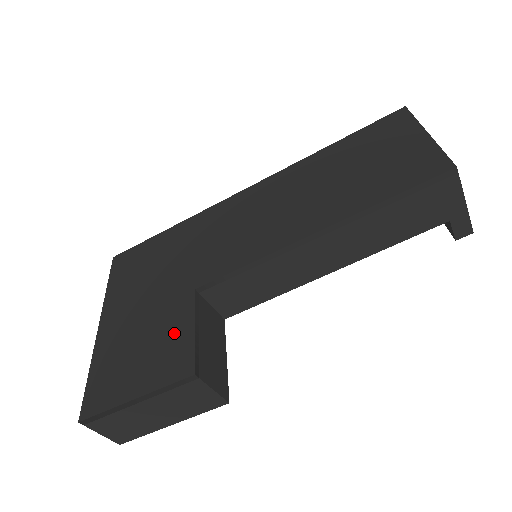
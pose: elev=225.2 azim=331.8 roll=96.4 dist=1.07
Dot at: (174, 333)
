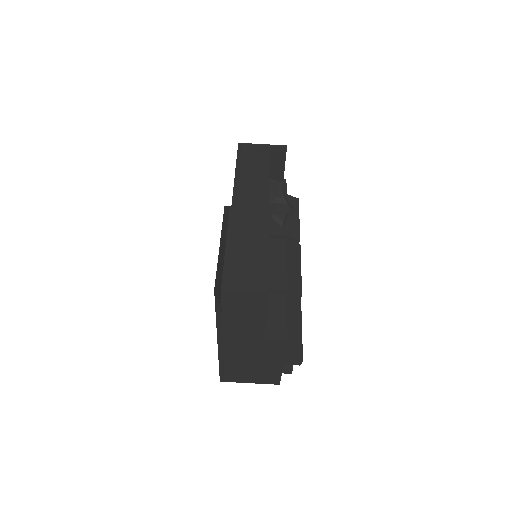
Dot at: occluded
